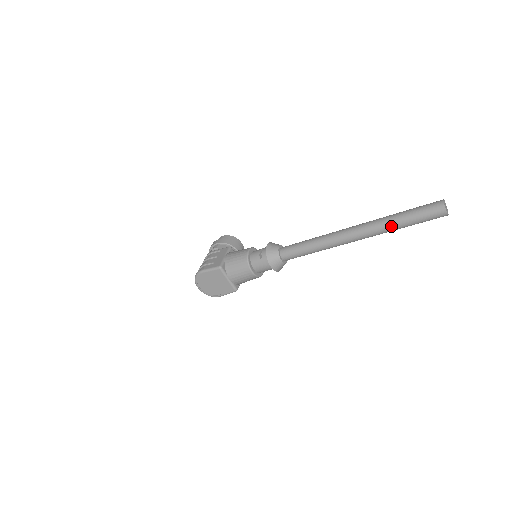
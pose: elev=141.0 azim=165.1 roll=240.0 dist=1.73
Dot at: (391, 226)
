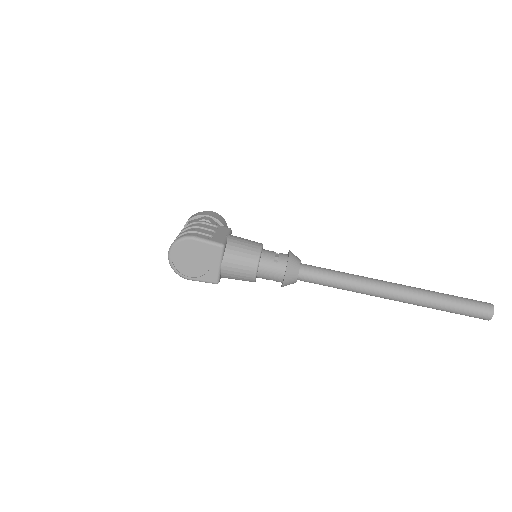
Dot at: (436, 303)
